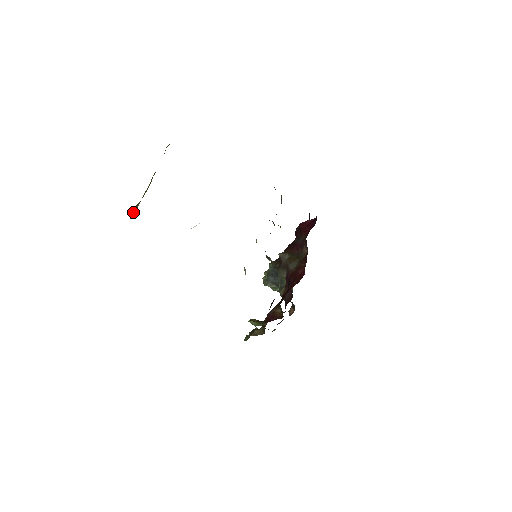
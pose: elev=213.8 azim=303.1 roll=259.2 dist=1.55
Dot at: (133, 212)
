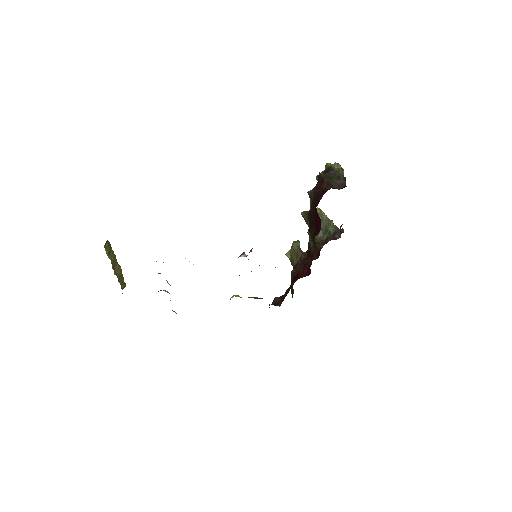
Dot at: (123, 288)
